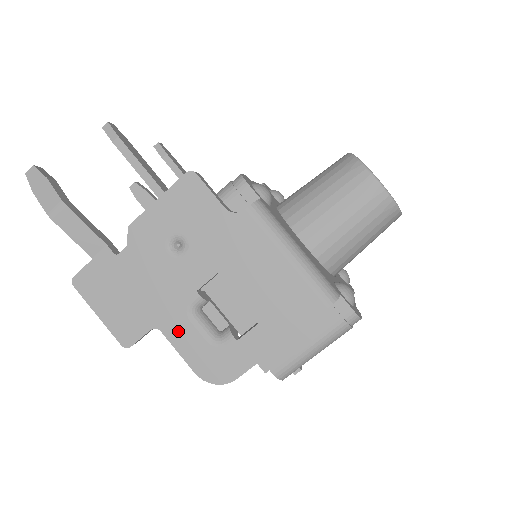
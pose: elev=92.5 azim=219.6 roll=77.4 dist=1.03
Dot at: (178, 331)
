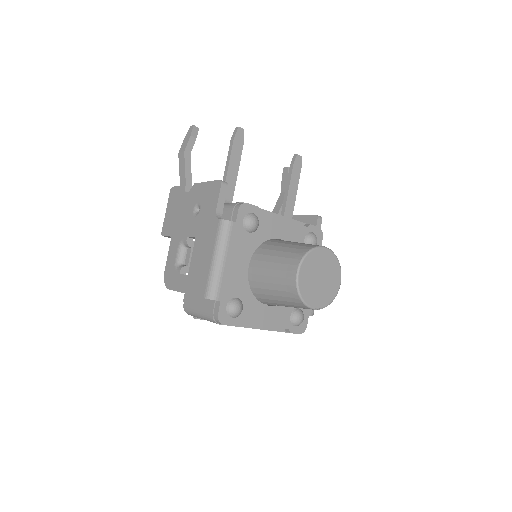
Dot at: (173, 247)
